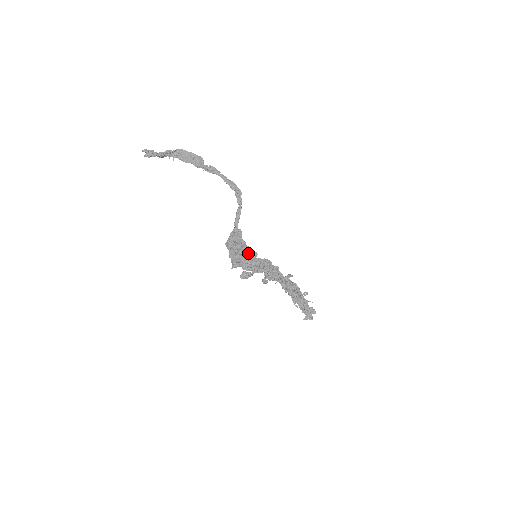
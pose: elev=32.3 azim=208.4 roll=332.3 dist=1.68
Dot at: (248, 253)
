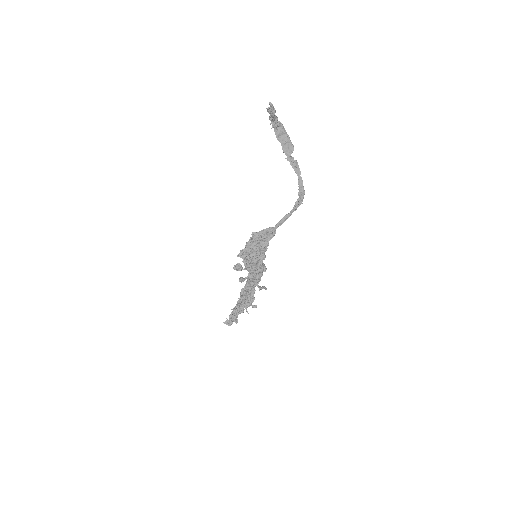
Dot at: occluded
